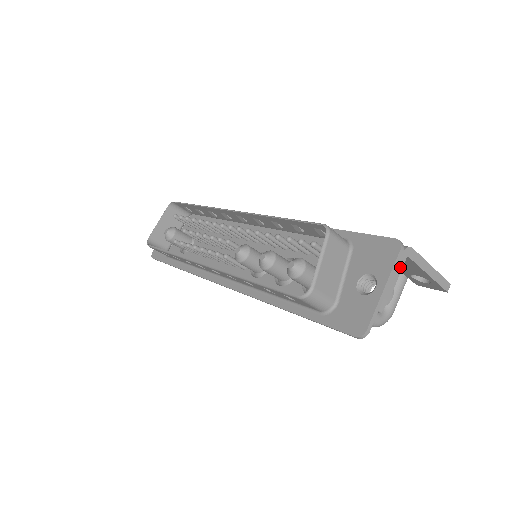
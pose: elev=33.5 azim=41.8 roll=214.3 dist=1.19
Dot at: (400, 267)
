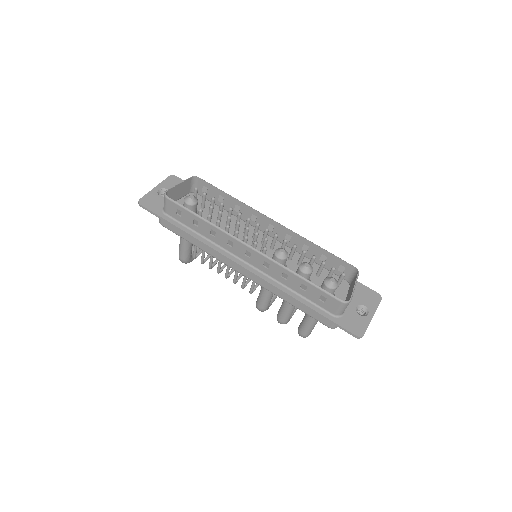
Dot at: occluded
